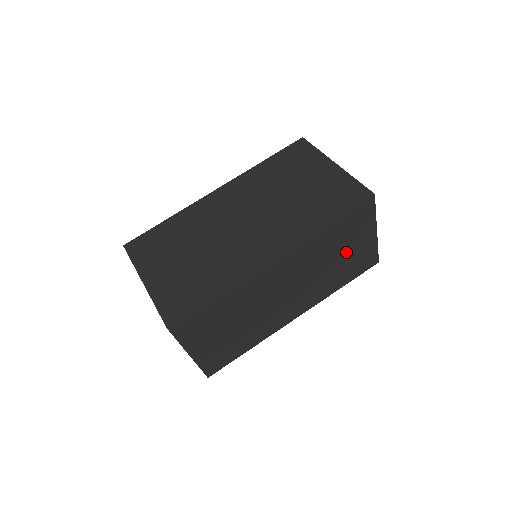
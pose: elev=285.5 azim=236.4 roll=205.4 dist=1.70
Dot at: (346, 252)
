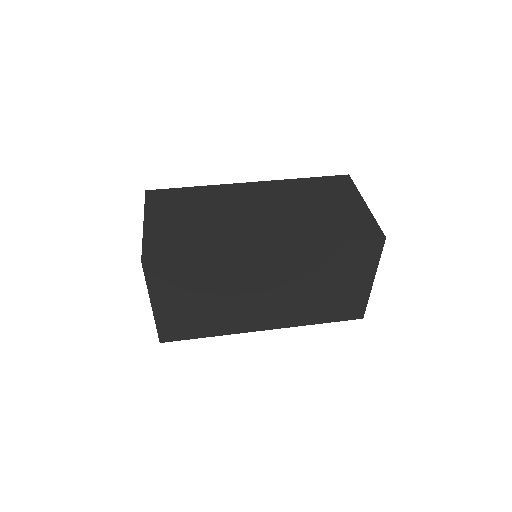
Dot at: (329, 207)
